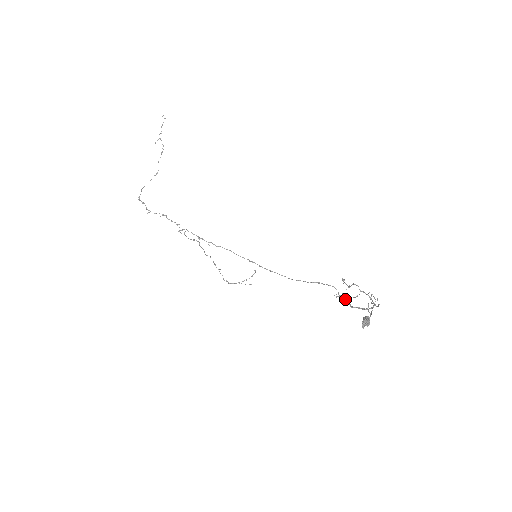
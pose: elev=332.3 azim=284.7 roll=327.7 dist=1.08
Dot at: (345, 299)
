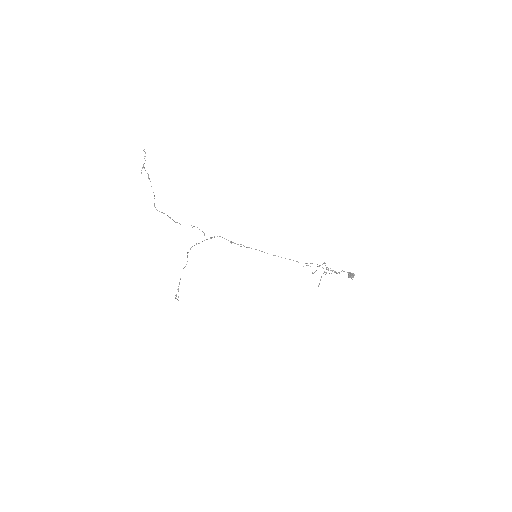
Dot at: occluded
